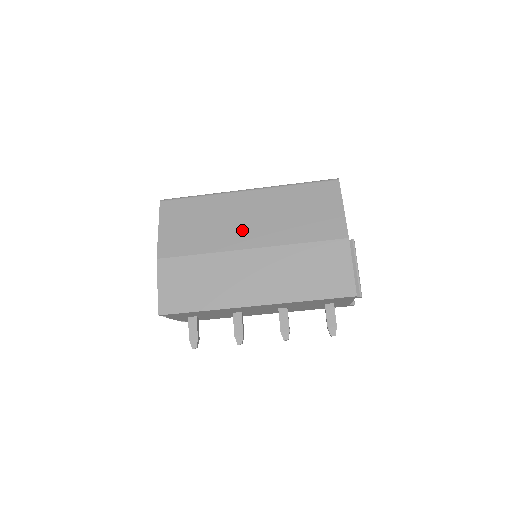
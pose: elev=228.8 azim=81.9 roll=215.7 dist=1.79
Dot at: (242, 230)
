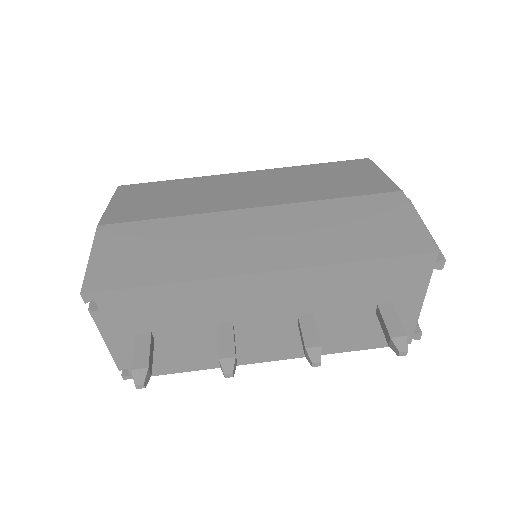
Dot at: (237, 196)
